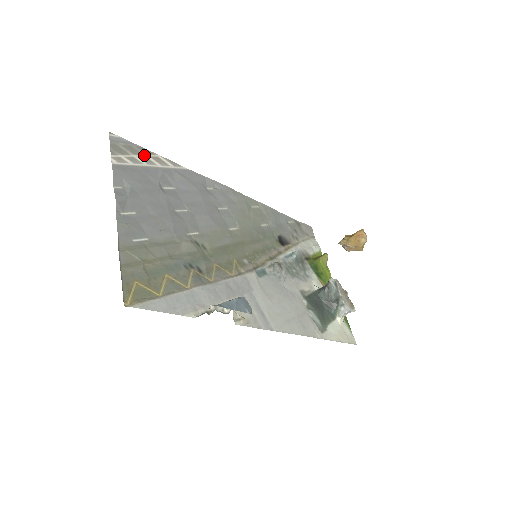
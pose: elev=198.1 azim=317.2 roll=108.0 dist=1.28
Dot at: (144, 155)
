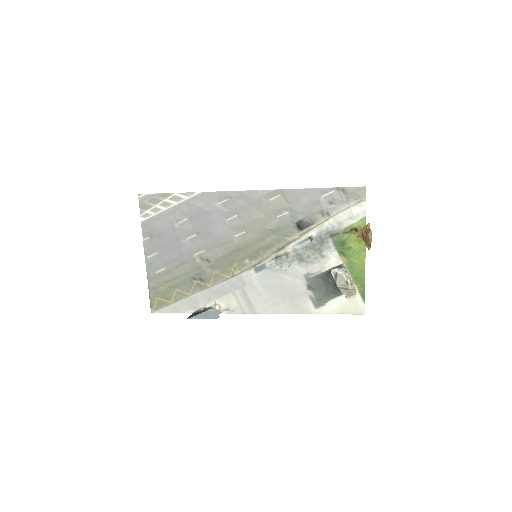
Dot at: (164, 200)
